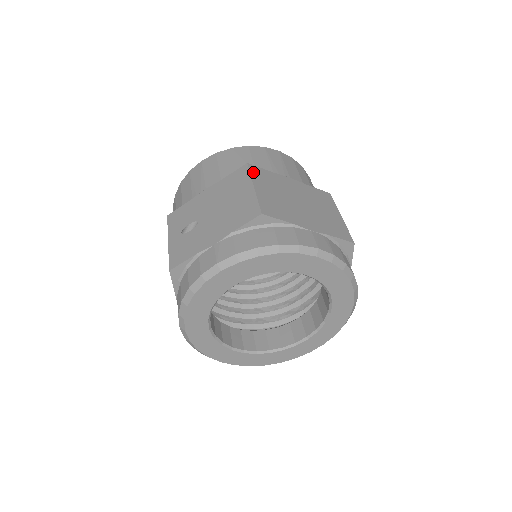
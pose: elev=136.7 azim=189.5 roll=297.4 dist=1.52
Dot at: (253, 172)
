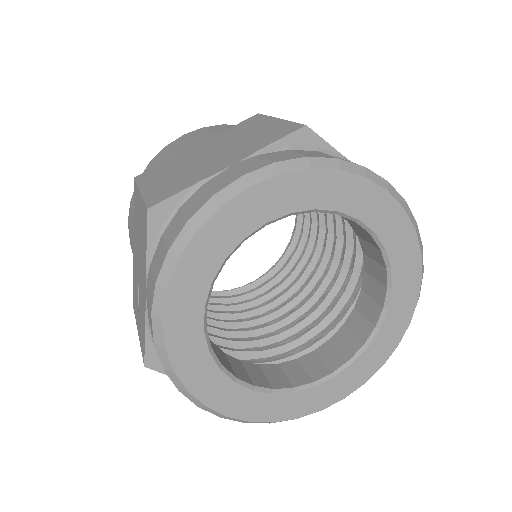
Dot at: (141, 179)
